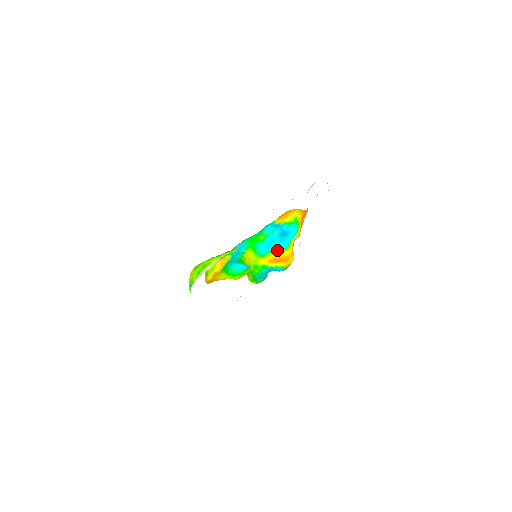
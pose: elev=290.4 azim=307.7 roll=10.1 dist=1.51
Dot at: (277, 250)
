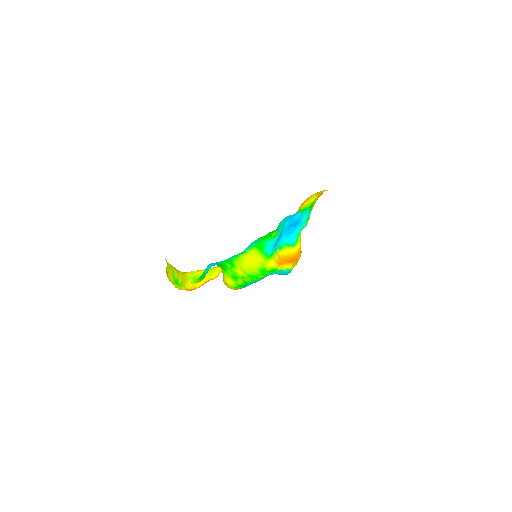
Dot at: (282, 247)
